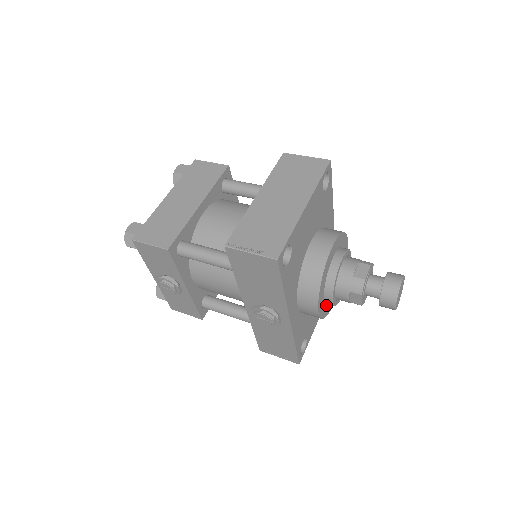
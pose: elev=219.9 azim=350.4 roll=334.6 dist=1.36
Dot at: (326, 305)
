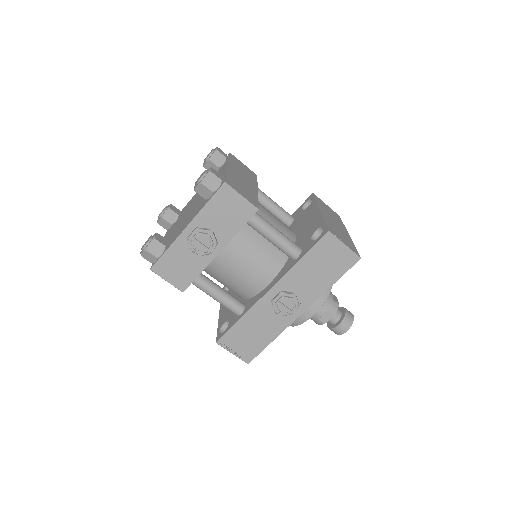
Dot at: occluded
